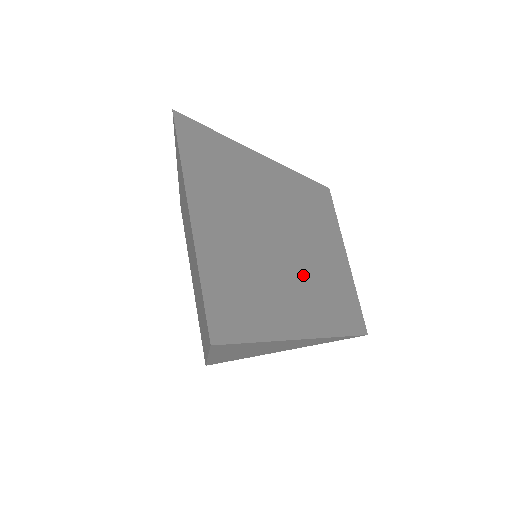
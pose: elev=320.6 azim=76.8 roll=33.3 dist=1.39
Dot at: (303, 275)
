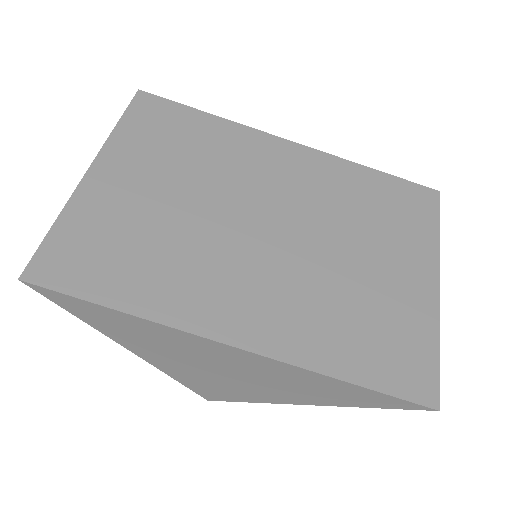
Dot at: (278, 270)
